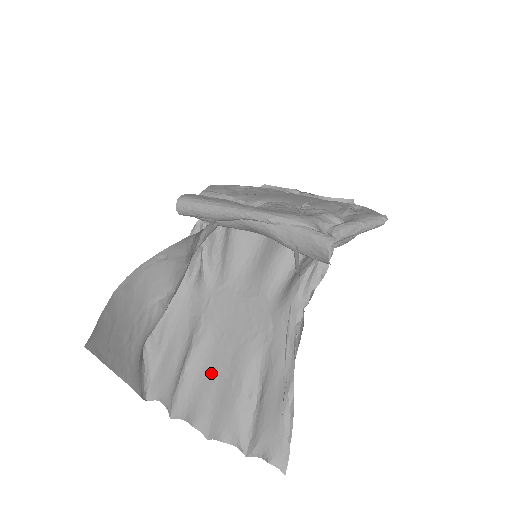
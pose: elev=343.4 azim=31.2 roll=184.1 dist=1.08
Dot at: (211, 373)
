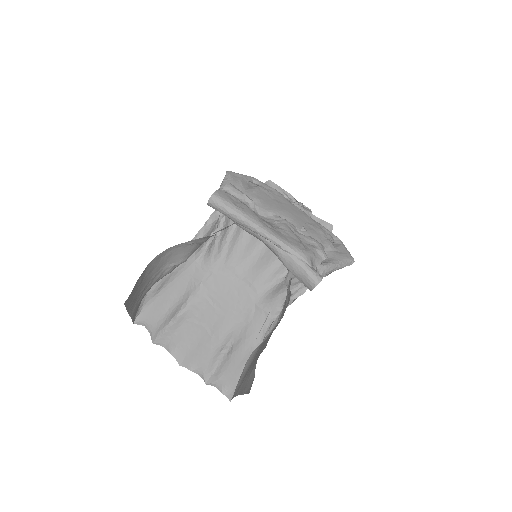
Dot at: (196, 325)
